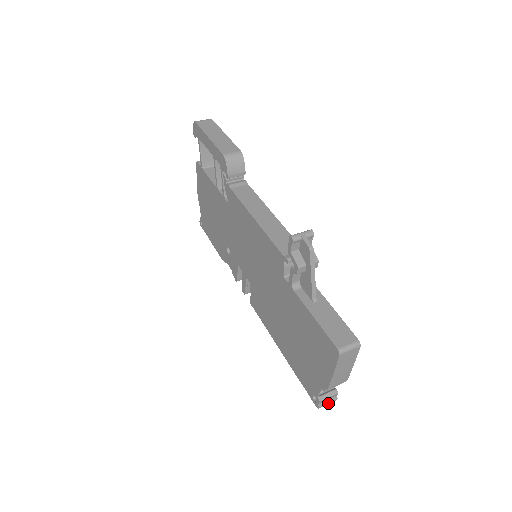
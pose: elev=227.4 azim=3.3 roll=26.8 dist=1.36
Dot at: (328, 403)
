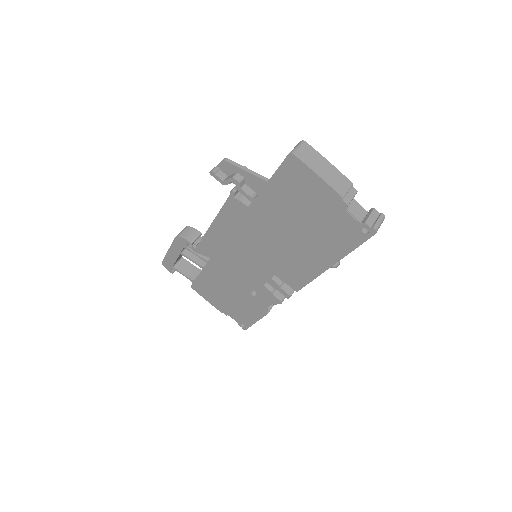
Dot at: (378, 221)
